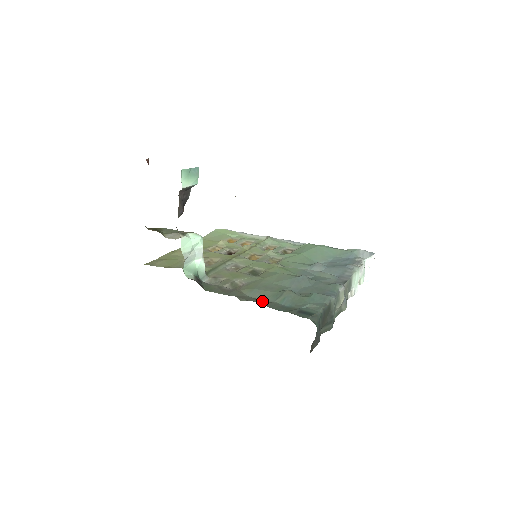
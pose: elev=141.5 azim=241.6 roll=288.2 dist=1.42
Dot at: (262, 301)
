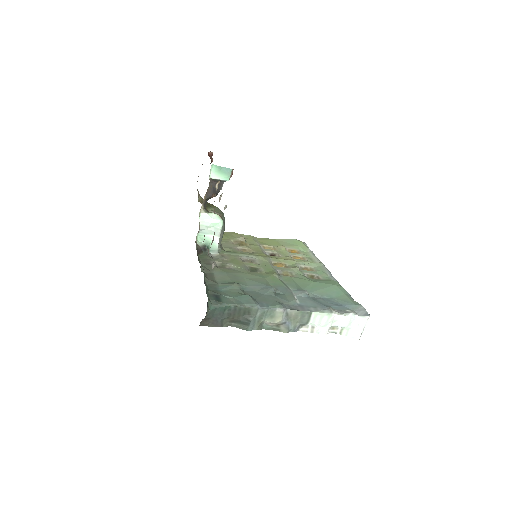
Dot at: (212, 278)
